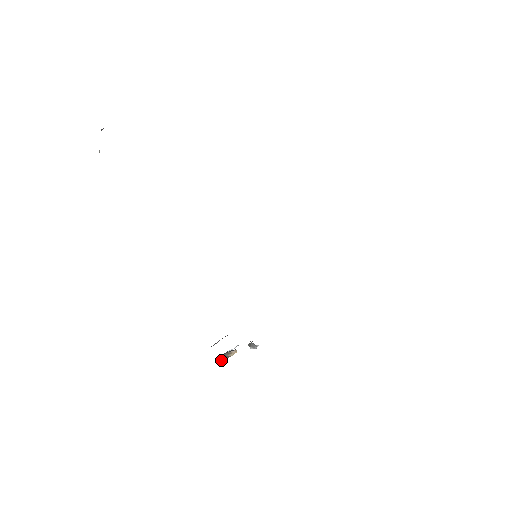
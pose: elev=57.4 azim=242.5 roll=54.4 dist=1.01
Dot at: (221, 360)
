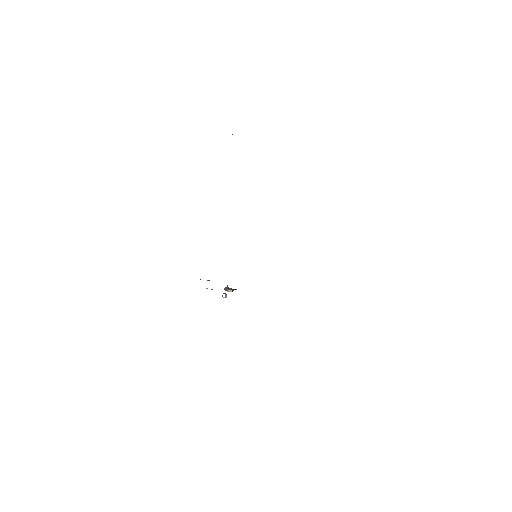
Dot at: (224, 289)
